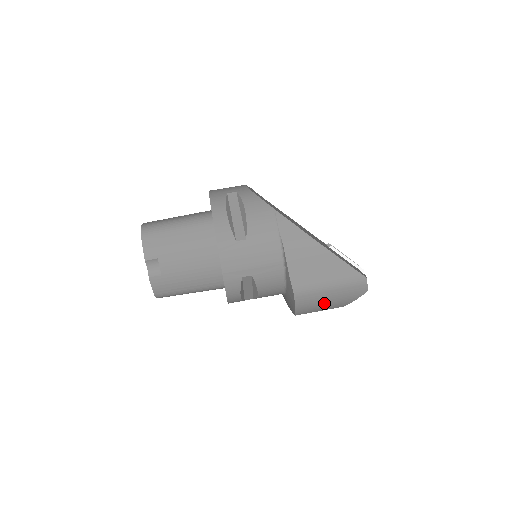
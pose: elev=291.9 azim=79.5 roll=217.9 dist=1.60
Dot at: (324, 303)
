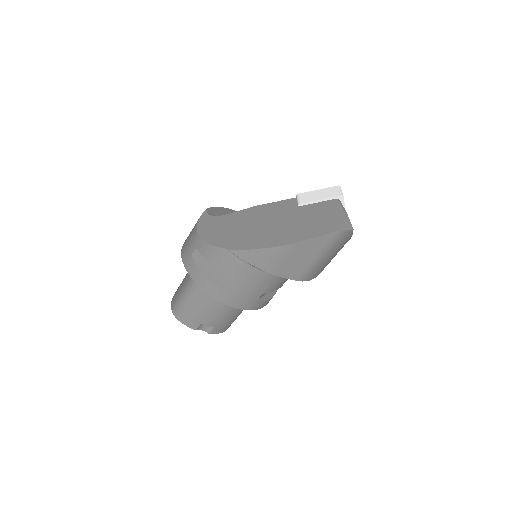
Dot at: (330, 260)
